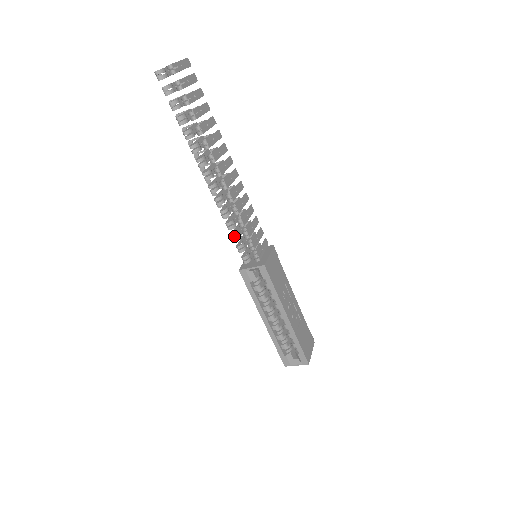
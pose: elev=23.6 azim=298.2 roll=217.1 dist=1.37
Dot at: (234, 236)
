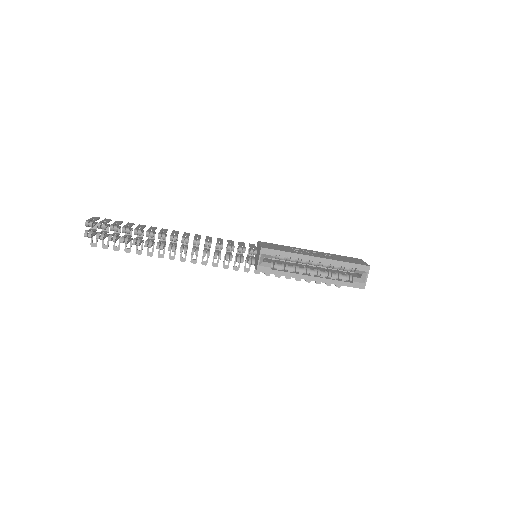
Dot at: (227, 258)
